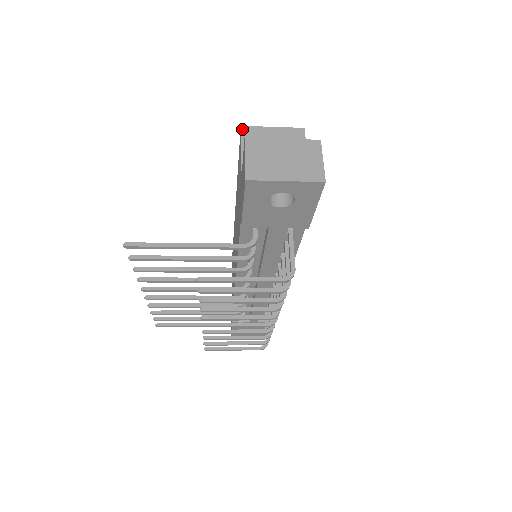
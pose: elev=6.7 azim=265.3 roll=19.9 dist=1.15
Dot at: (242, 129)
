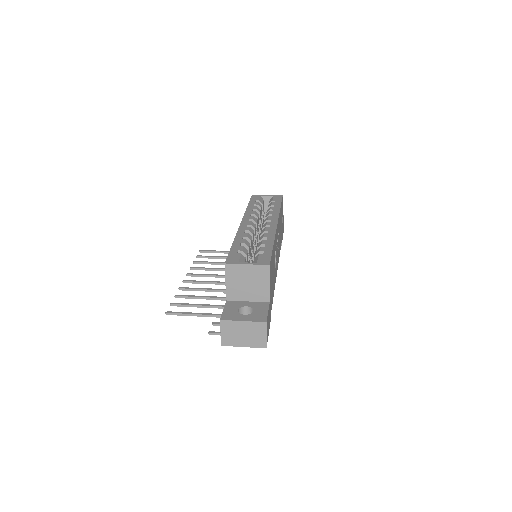
Dot at: (225, 266)
